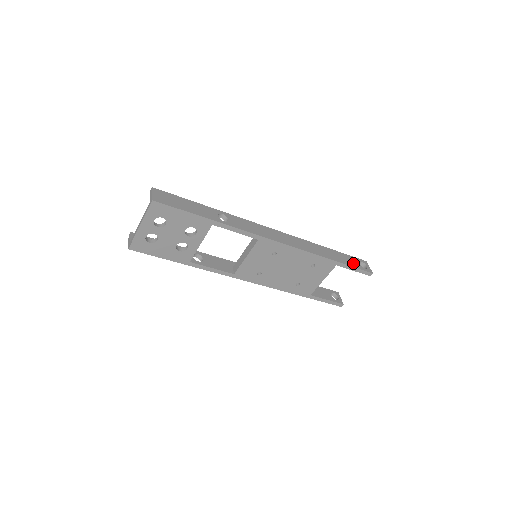
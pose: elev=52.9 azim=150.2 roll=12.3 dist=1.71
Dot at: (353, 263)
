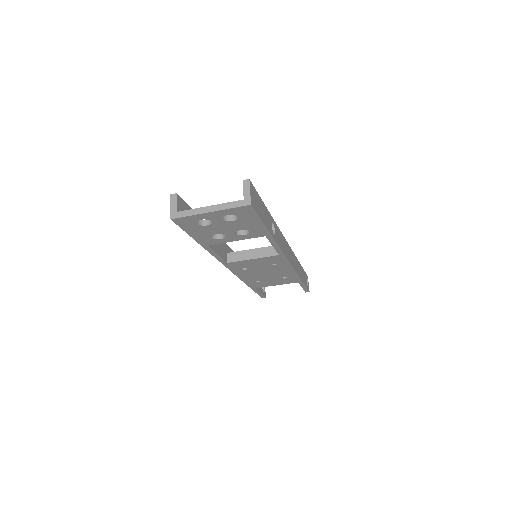
Dot at: (305, 281)
